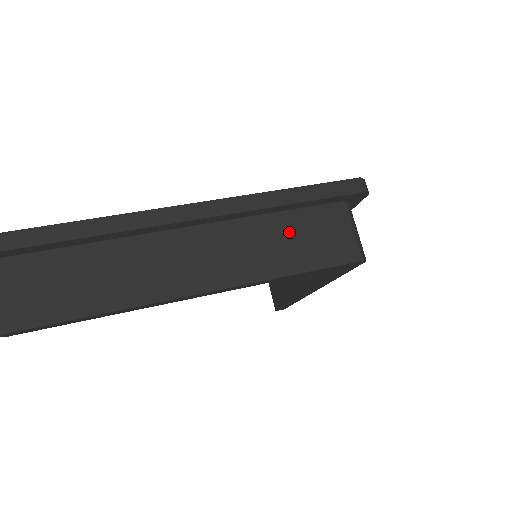
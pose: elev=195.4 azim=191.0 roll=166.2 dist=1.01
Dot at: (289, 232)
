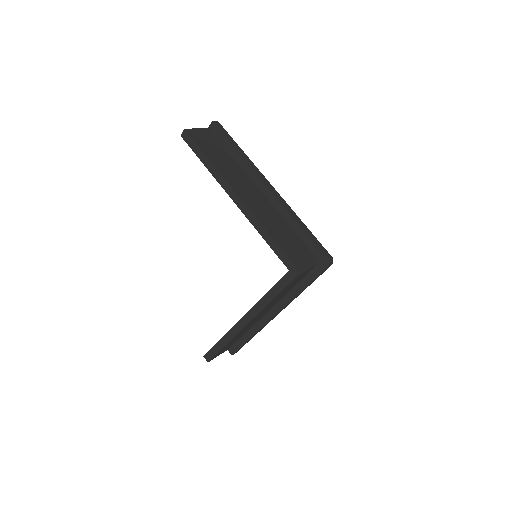
Dot at: (287, 233)
